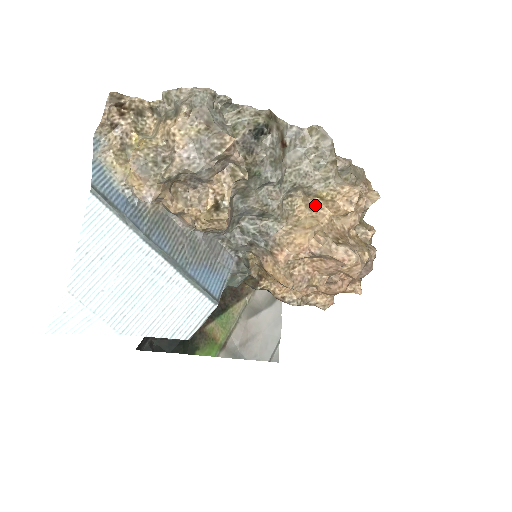
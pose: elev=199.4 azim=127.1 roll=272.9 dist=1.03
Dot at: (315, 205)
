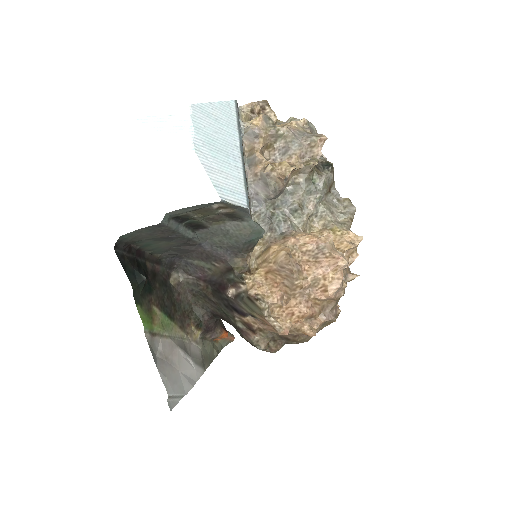
Dot at: occluded
